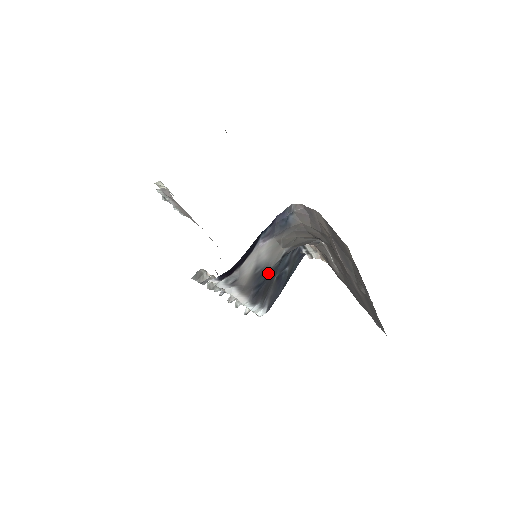
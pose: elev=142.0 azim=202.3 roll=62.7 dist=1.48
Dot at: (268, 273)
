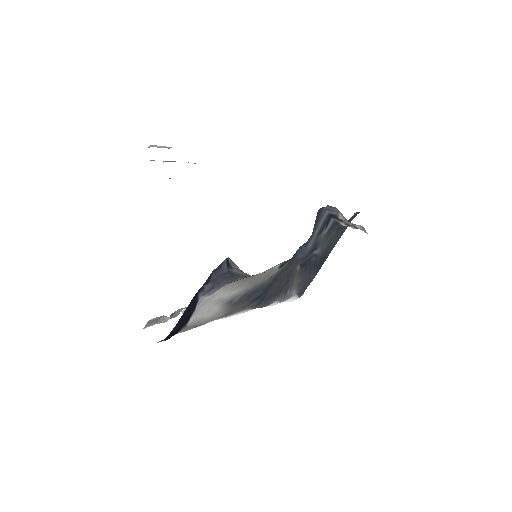
Dot at: (267, 283)
